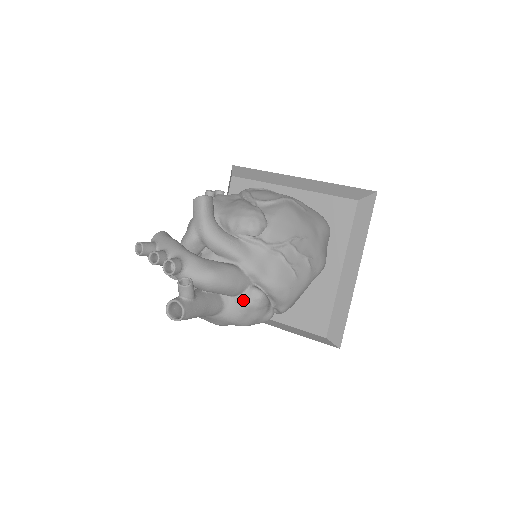
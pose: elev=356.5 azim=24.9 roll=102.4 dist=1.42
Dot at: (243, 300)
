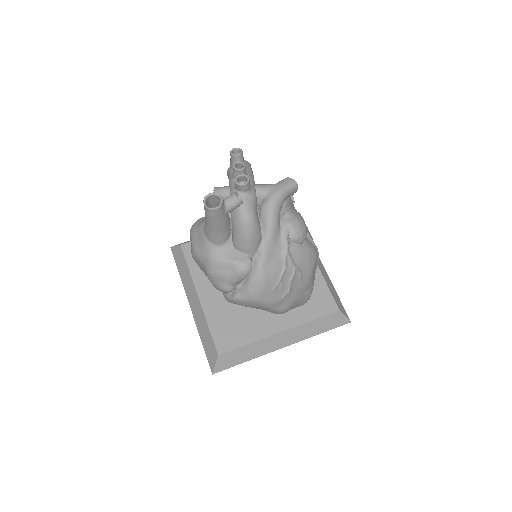
Dot at: (237, 257)
